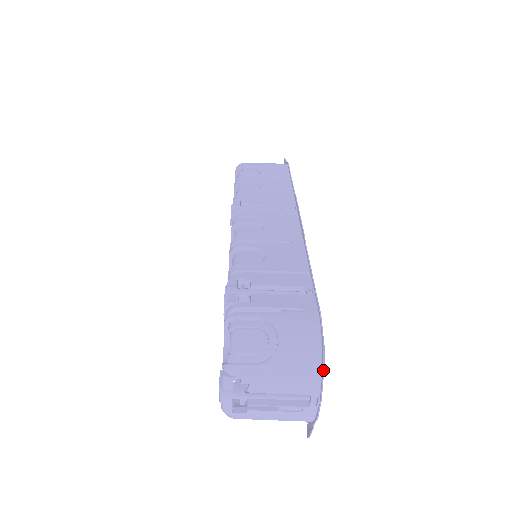
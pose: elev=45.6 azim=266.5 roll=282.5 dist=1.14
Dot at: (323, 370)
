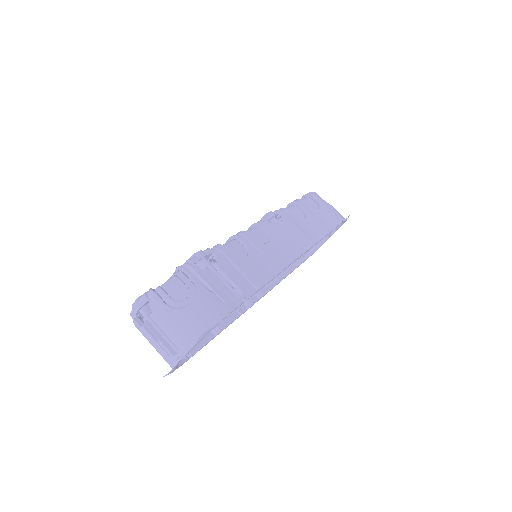
Dot at: (196, 342)
